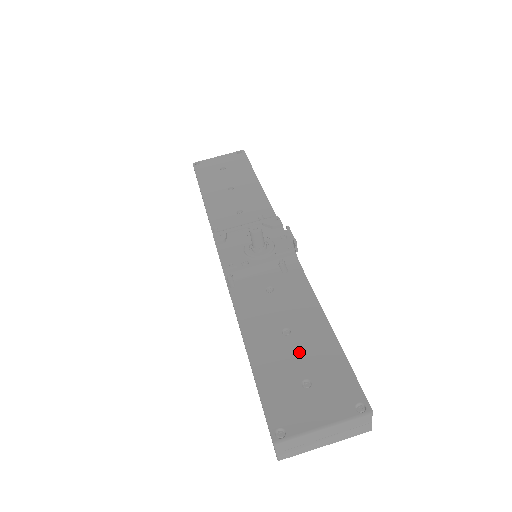
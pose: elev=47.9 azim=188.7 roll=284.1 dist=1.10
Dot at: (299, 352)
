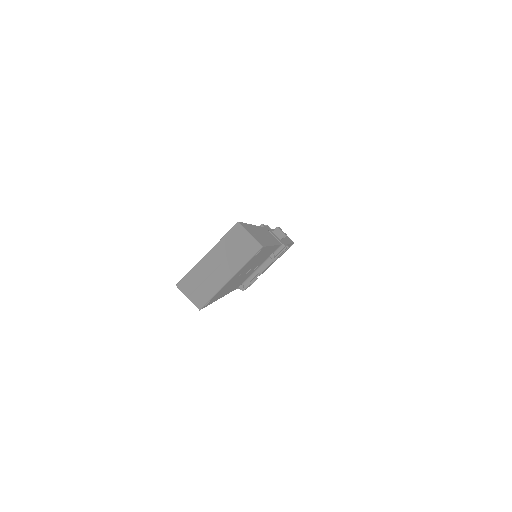
Dot at: occluded
